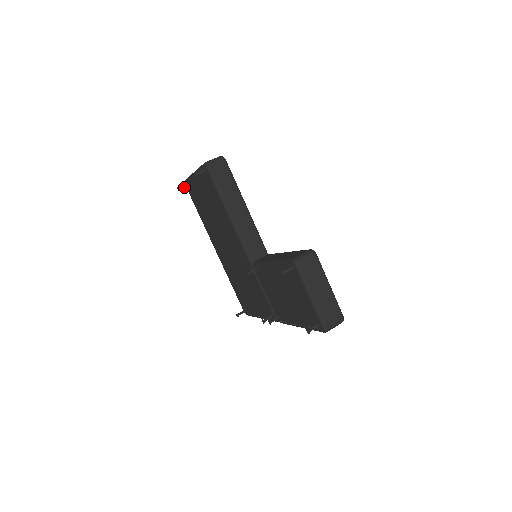
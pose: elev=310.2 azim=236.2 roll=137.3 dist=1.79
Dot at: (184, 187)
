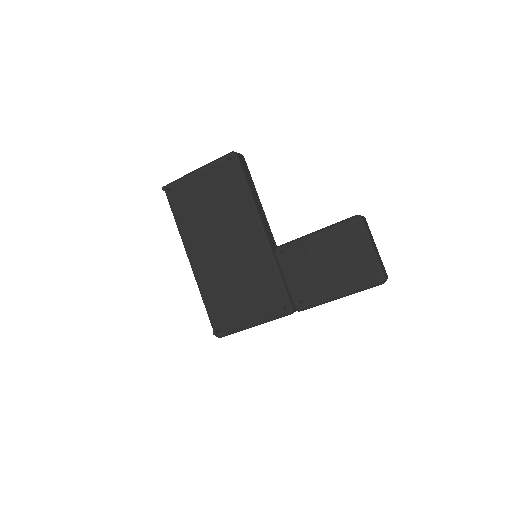
Dot at: (168, 189)
